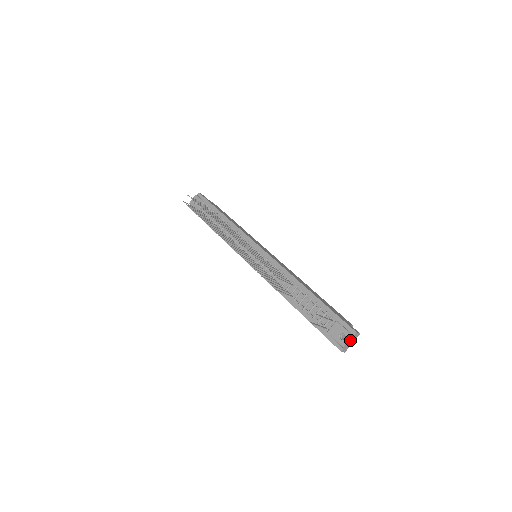
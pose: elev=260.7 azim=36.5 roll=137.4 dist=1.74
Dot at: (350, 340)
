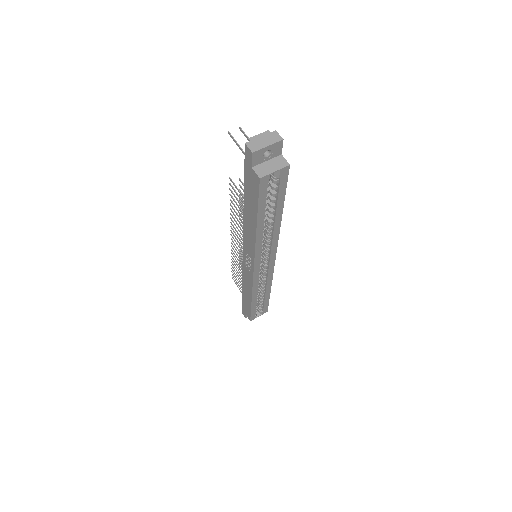
Dot at: (264, 137)
